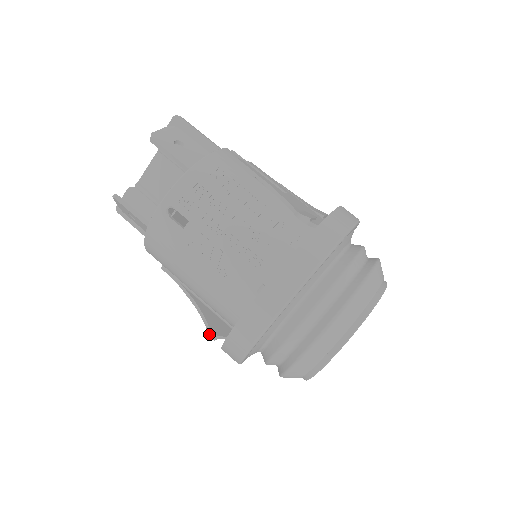
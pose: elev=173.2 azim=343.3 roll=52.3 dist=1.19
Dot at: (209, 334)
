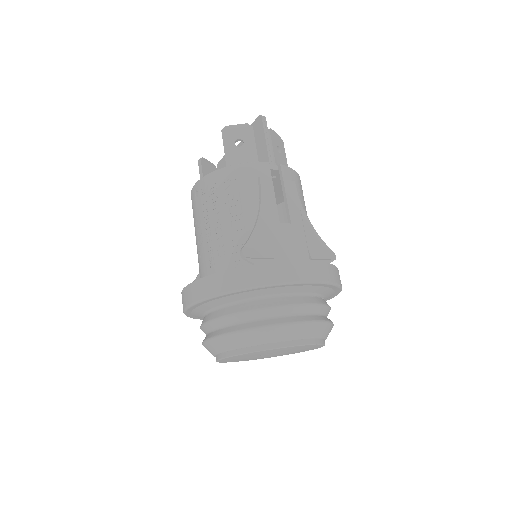
Dot at: occluded
